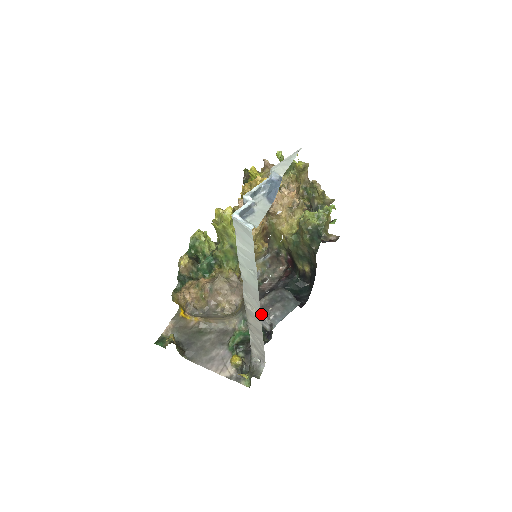
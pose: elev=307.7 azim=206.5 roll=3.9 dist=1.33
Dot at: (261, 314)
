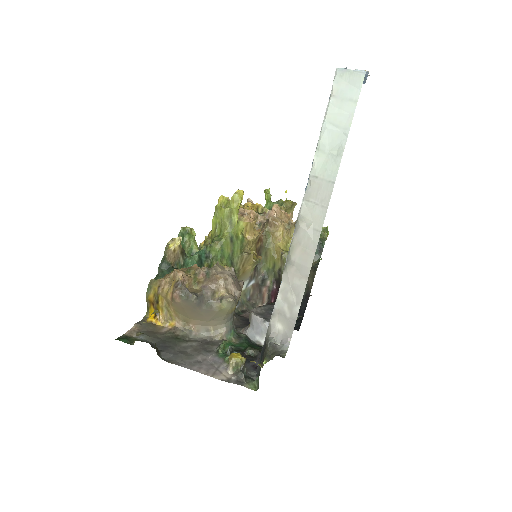
Dot at: (260, 319)
